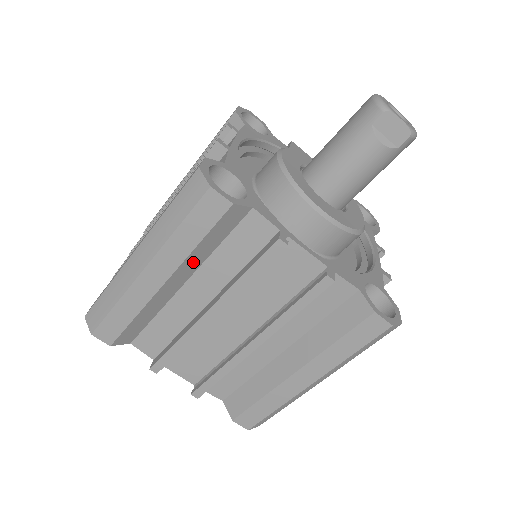
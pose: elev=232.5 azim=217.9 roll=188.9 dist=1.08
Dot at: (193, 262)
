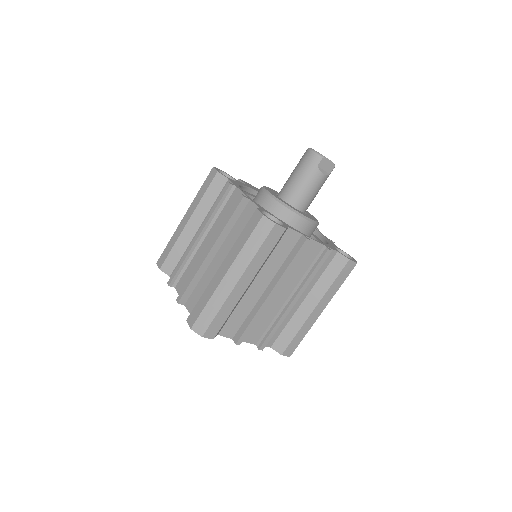
Dot at: occluded
